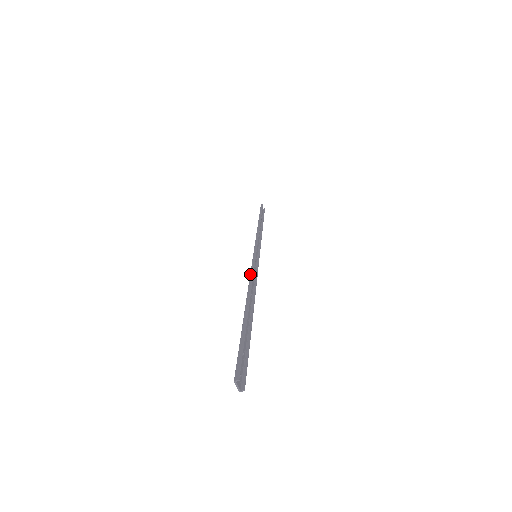
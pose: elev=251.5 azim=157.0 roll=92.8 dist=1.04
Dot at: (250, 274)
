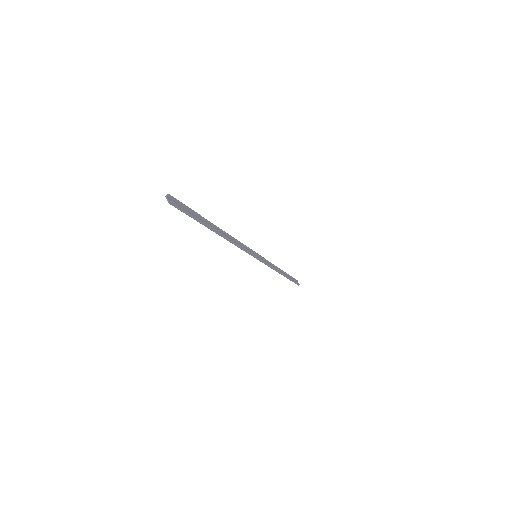
Dot at: (237, 242)
